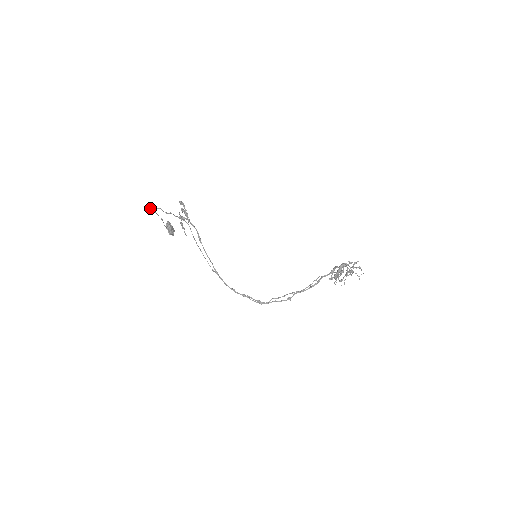
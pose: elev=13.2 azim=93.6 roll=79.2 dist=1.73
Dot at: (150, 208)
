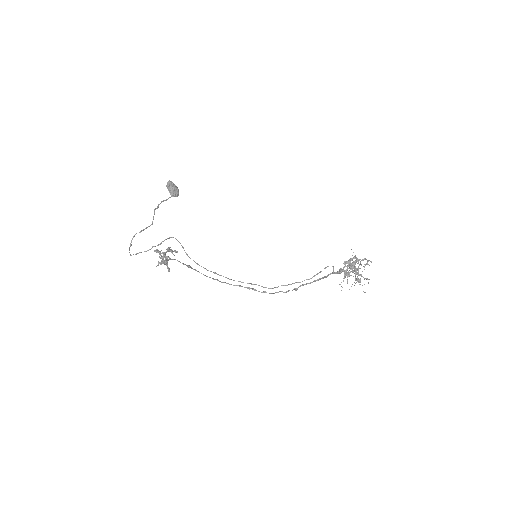
Dot at: (133, 236)
